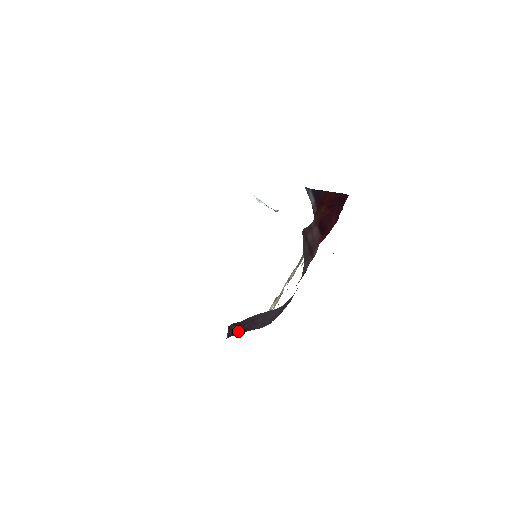
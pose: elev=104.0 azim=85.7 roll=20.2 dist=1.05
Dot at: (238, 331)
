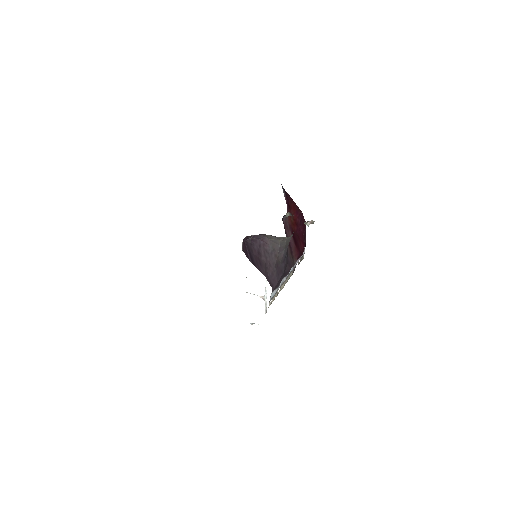
Dot at: (249, 258)
